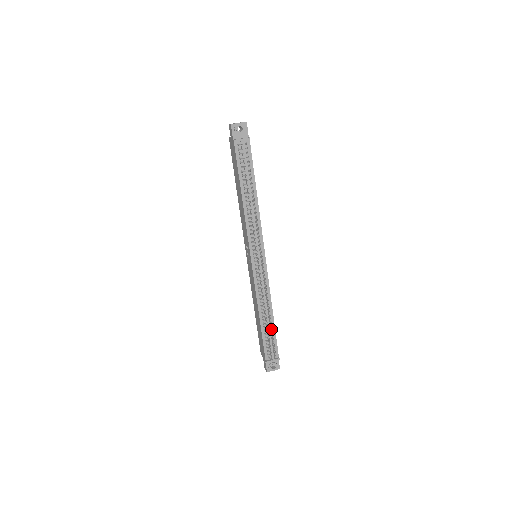
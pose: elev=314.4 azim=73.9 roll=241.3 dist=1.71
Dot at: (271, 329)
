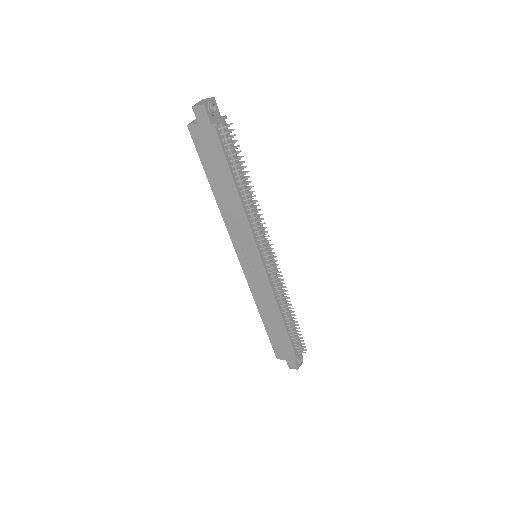
Dot at: occluded
